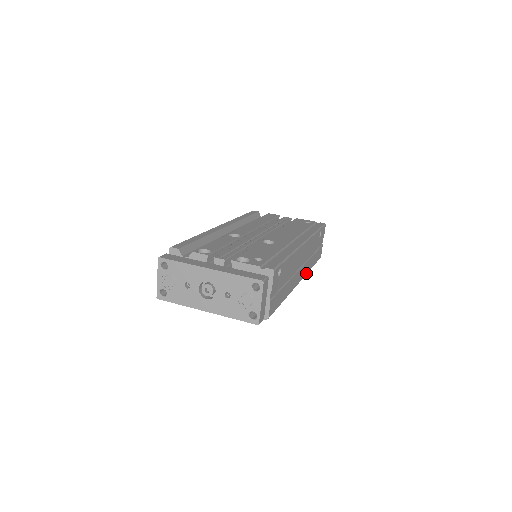
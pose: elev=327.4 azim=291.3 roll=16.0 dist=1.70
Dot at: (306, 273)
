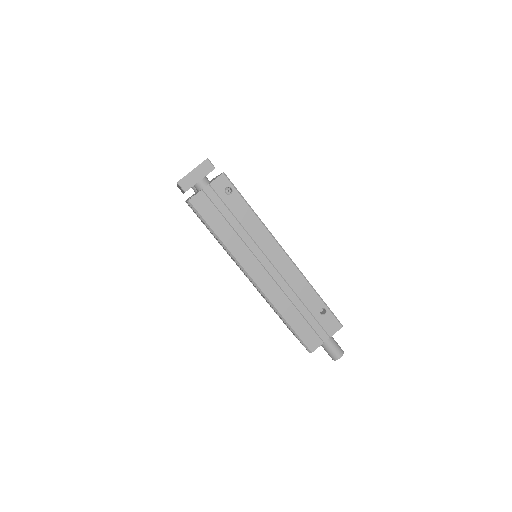
Dot at: (271, 300)
